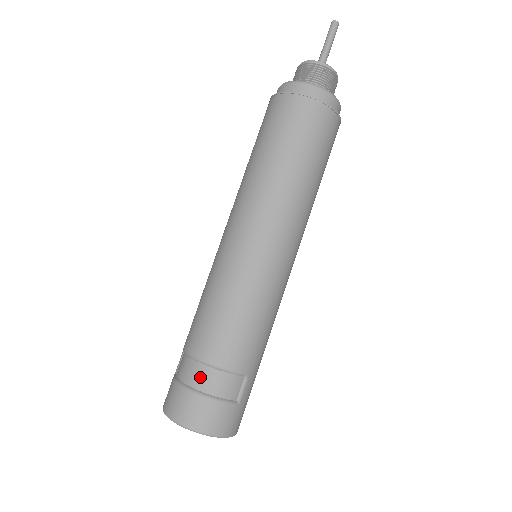
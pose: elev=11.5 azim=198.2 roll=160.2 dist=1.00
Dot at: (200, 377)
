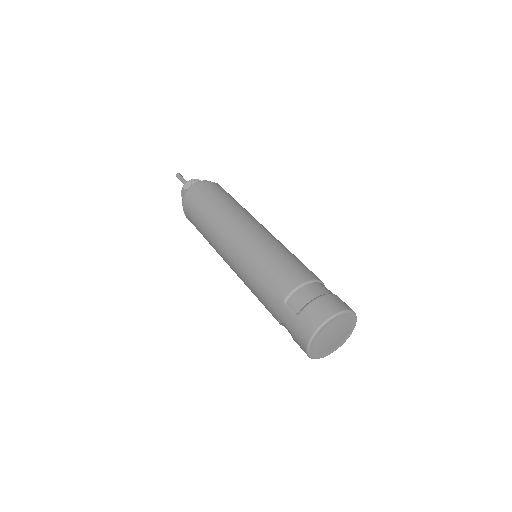
Dot at: (318, 288)
